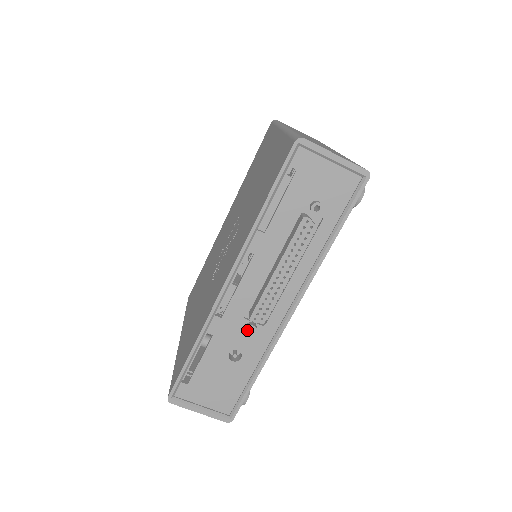
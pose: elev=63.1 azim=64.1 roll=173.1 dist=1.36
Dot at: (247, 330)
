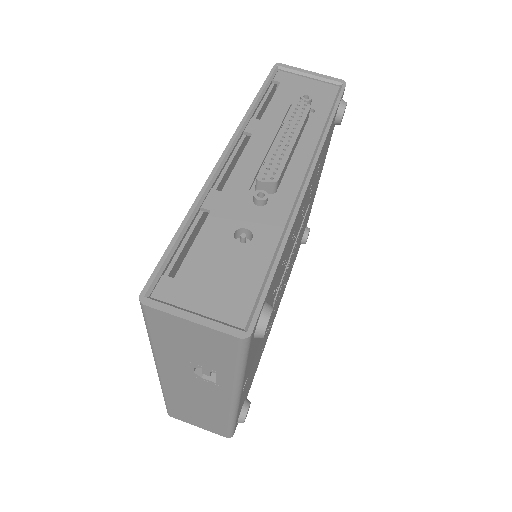
Dot at: (255, 195)
